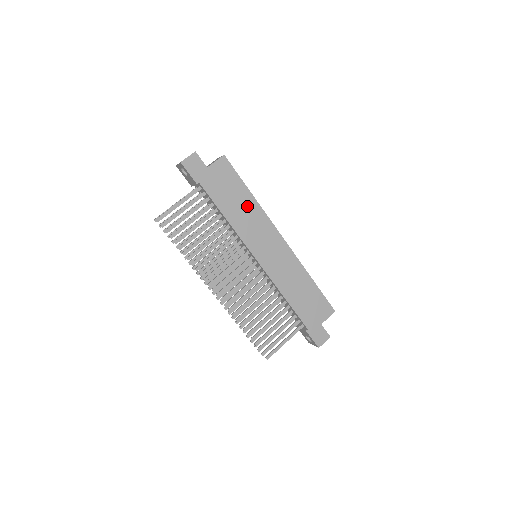
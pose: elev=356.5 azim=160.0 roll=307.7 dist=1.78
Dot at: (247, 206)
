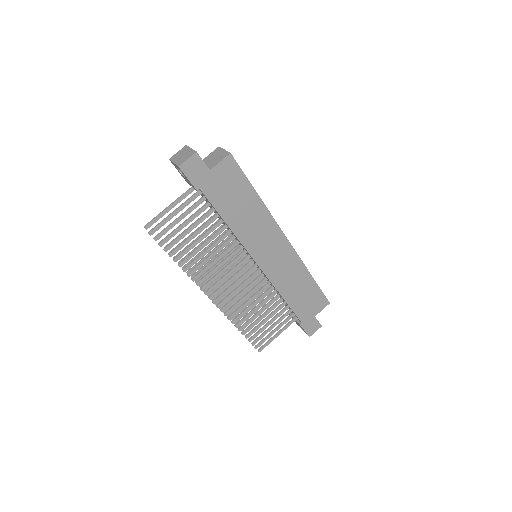
Dot at: (253, 210)
